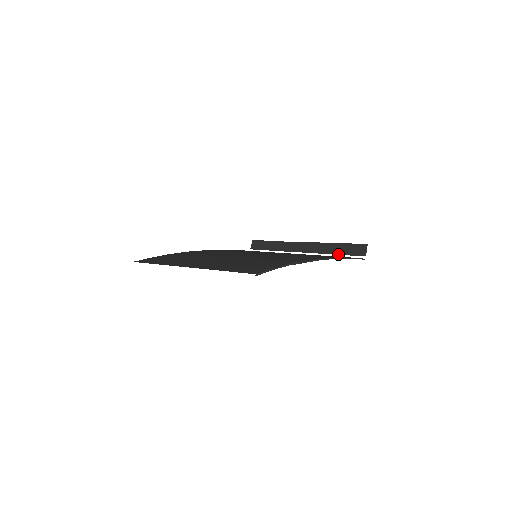
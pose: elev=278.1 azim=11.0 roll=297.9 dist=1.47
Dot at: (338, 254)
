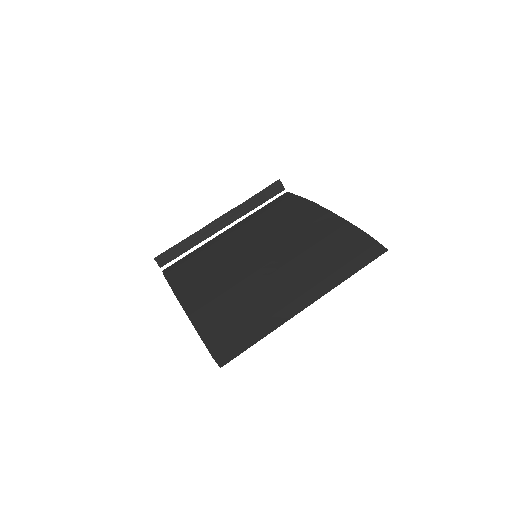
Dot at: (261, 204)
